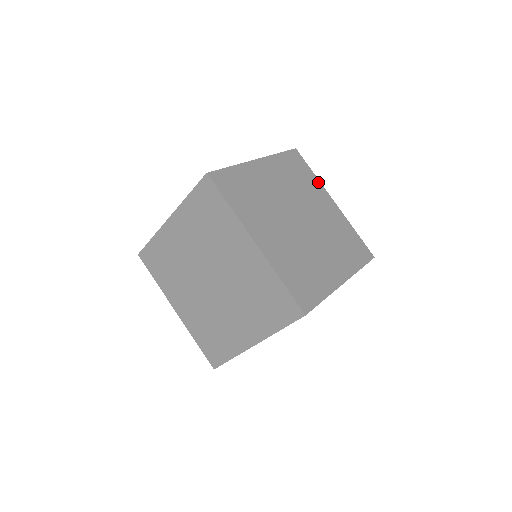
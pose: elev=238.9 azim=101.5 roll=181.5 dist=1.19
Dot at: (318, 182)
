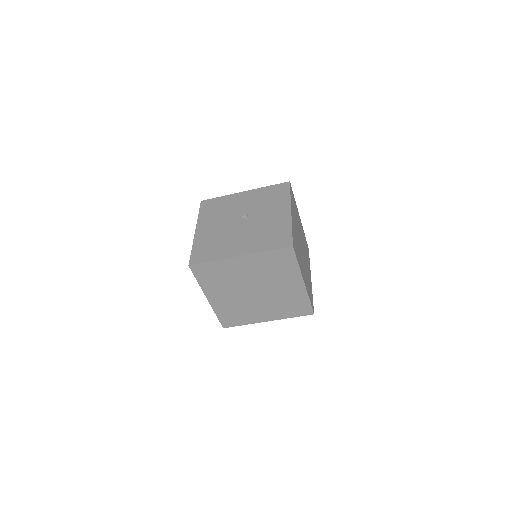
Dot at: (296, 205)
